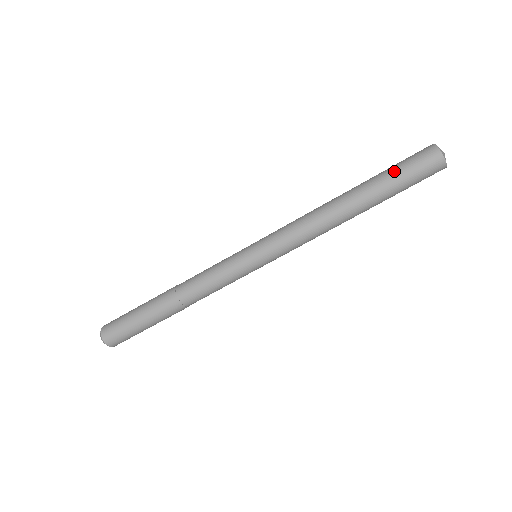
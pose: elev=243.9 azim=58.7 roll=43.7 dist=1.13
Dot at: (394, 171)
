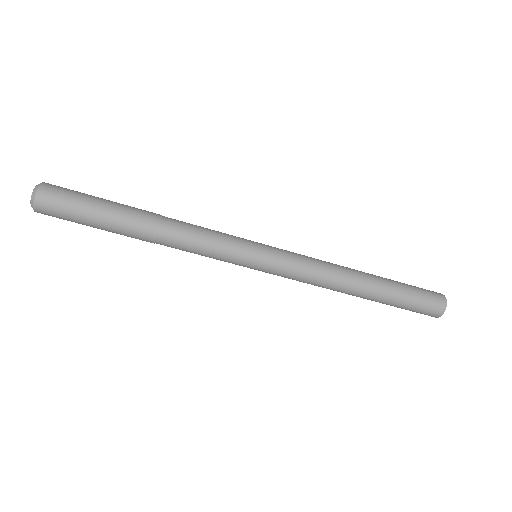
Dot at: (408, 301)
